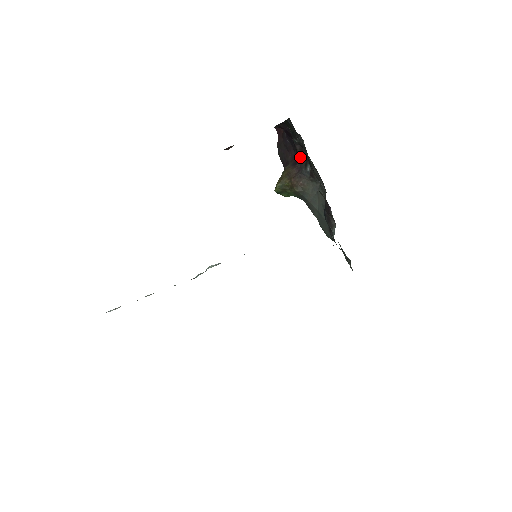
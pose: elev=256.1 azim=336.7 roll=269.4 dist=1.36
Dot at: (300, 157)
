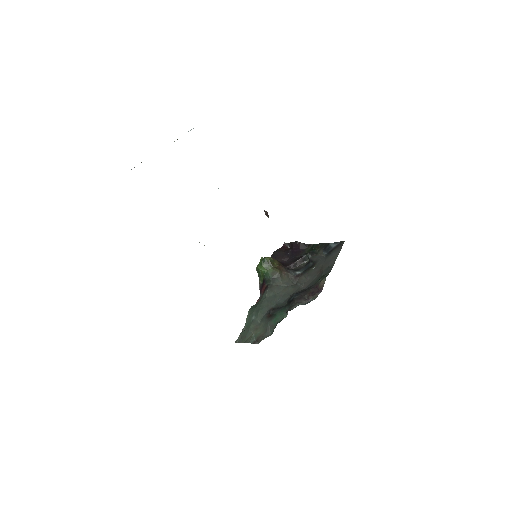
Dot at: (290, 266)
